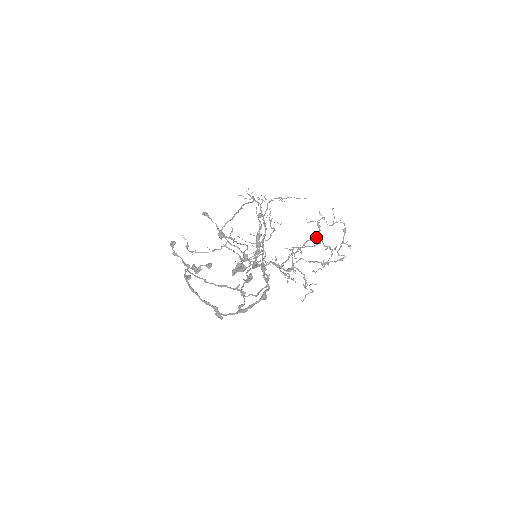
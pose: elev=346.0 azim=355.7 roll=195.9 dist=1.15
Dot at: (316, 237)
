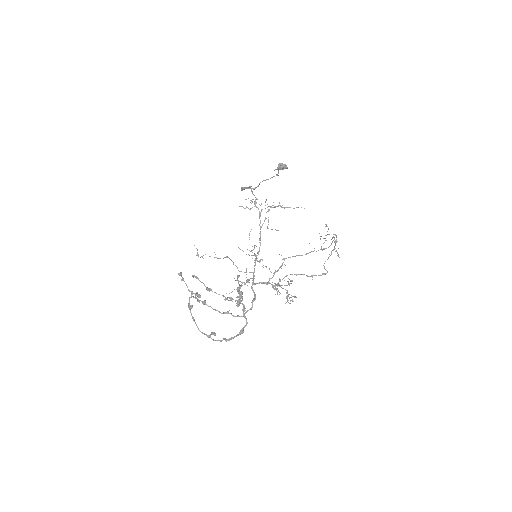
Dot at: (289, 284)
